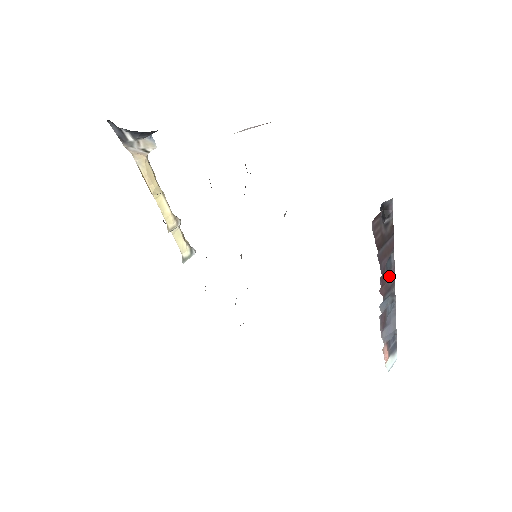
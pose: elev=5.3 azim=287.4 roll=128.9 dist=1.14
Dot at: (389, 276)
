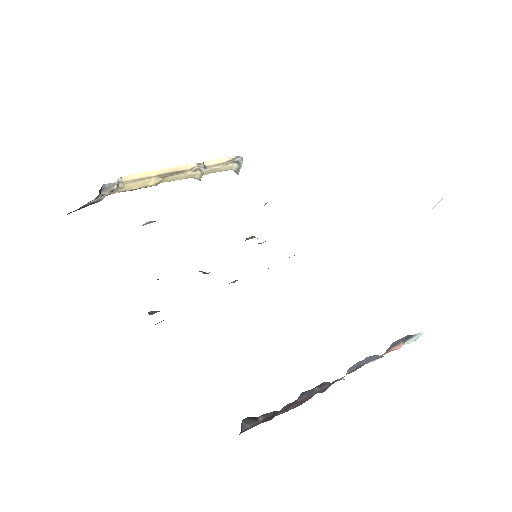
Dot at: (320, 385)
